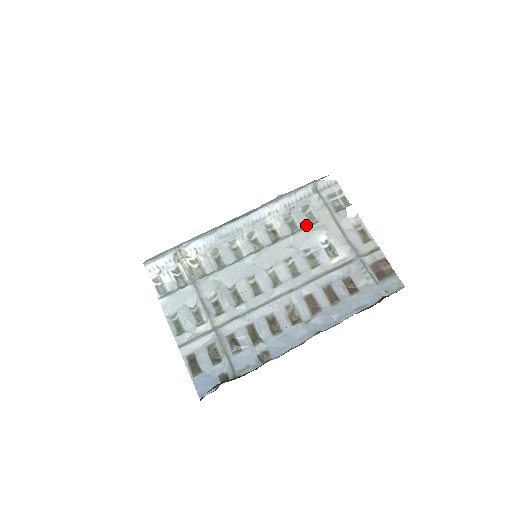
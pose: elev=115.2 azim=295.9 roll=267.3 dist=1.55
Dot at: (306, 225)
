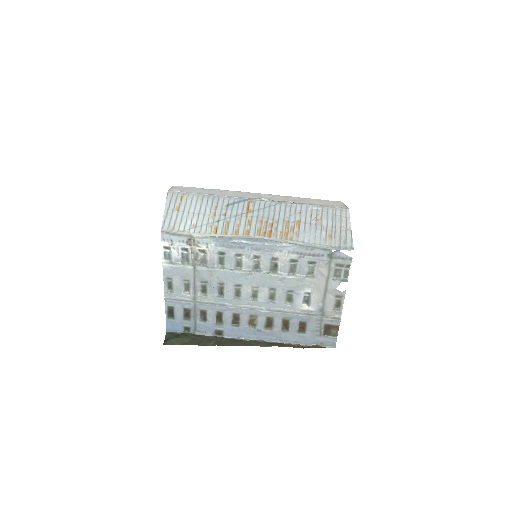
Dot at: (303, 275)
